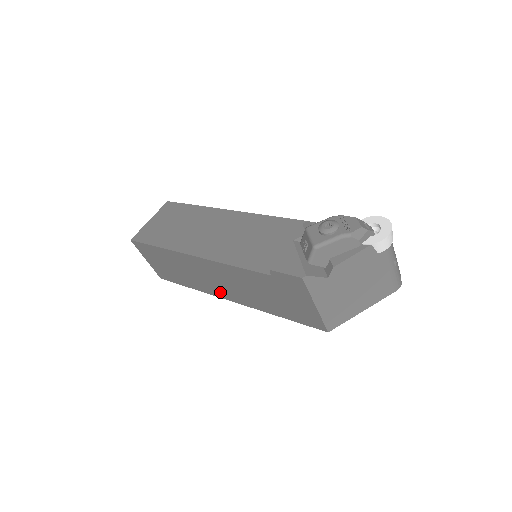
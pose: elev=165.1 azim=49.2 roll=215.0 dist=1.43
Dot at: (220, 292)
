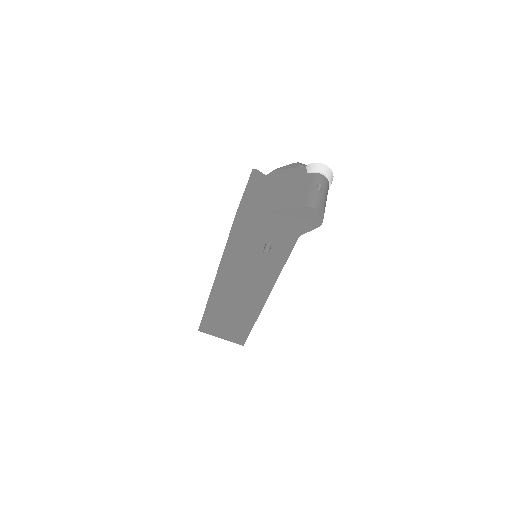
Dot at: occluded
